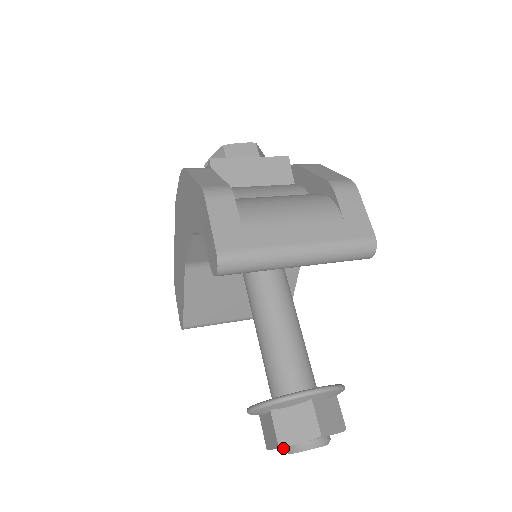
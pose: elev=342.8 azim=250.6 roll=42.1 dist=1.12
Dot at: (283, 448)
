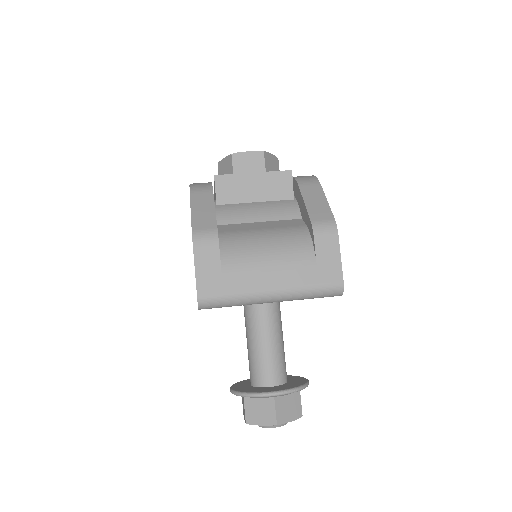
Dot at: occluded
